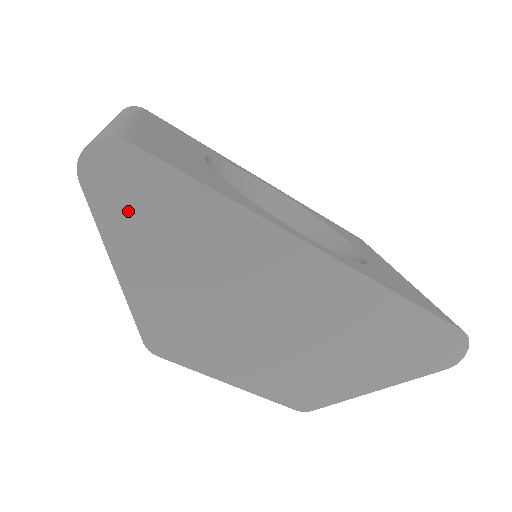
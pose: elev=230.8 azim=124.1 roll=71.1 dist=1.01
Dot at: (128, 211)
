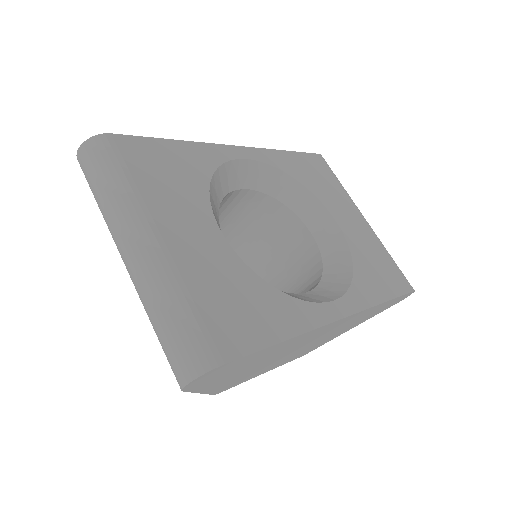
Dot at: (216, 378)
